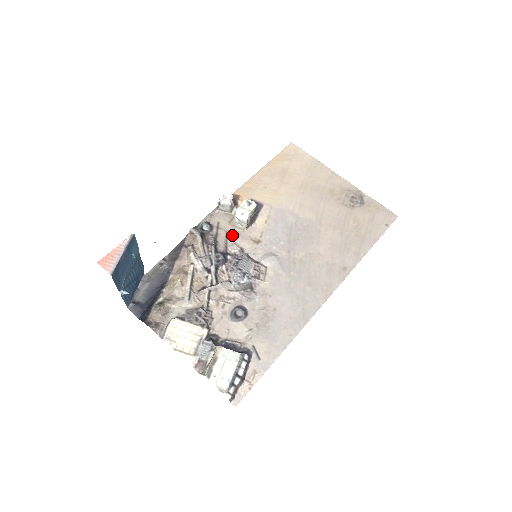
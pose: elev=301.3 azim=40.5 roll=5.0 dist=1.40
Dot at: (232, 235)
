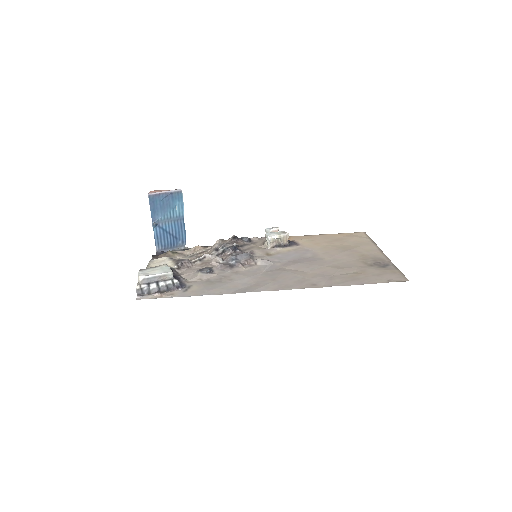
Dot at: (257, 248)
